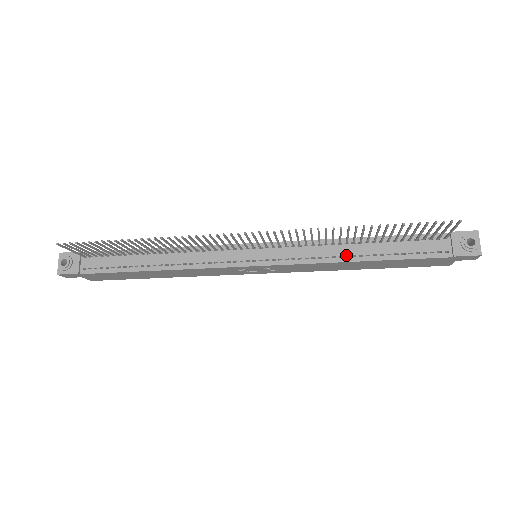
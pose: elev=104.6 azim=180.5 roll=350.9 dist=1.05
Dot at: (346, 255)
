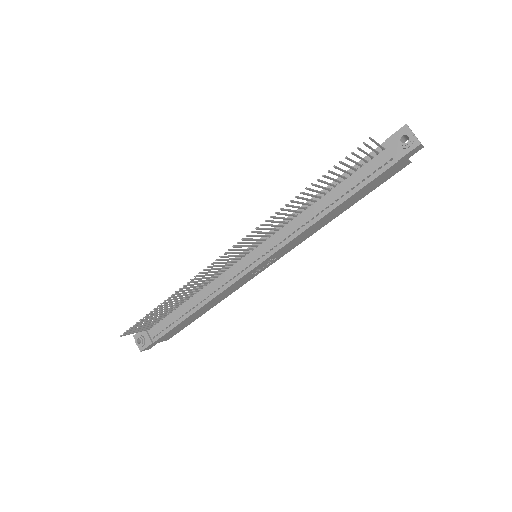
Dot at: (316, 215)
